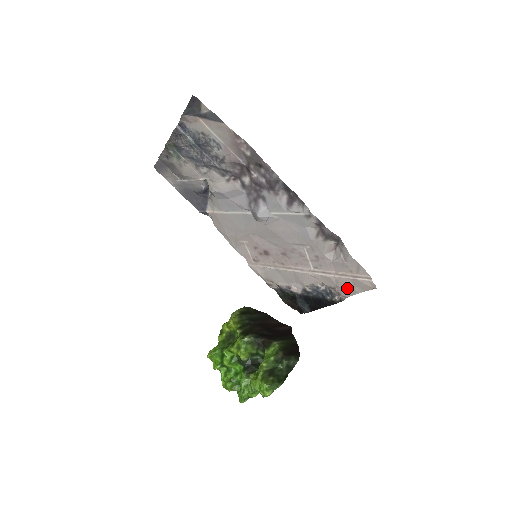
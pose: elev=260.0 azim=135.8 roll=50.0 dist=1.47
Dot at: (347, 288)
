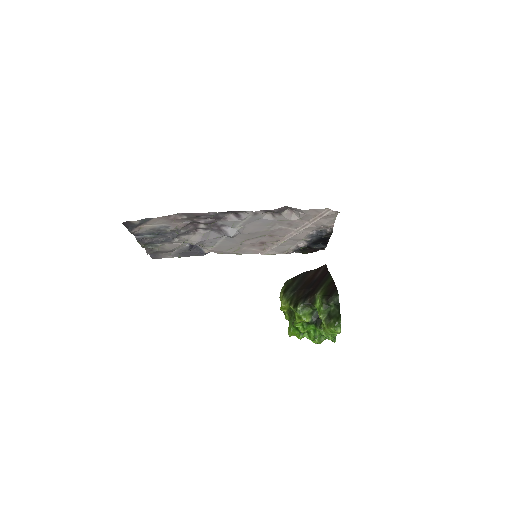
Dot at: (326, 223)
